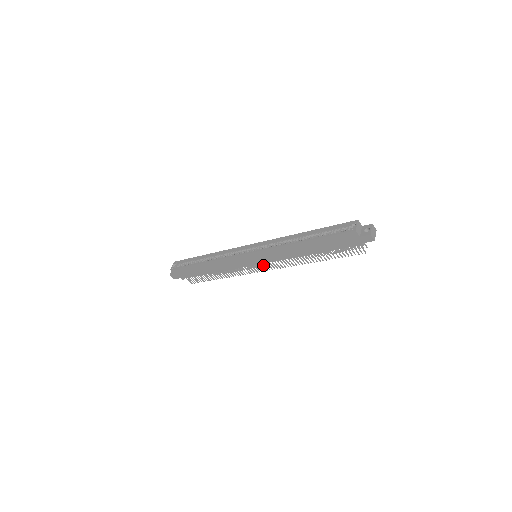
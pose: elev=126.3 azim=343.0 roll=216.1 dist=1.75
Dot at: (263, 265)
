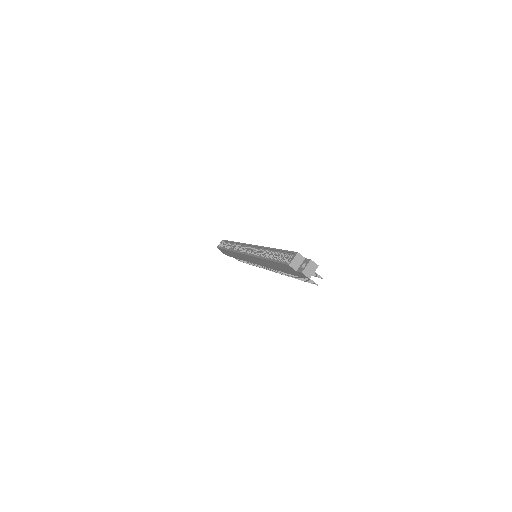
Dot at: occluded
